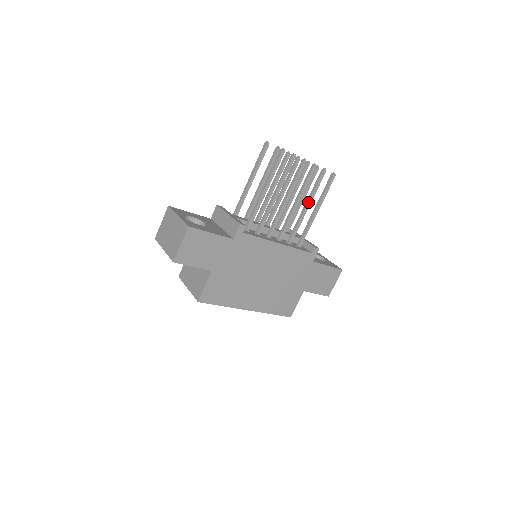
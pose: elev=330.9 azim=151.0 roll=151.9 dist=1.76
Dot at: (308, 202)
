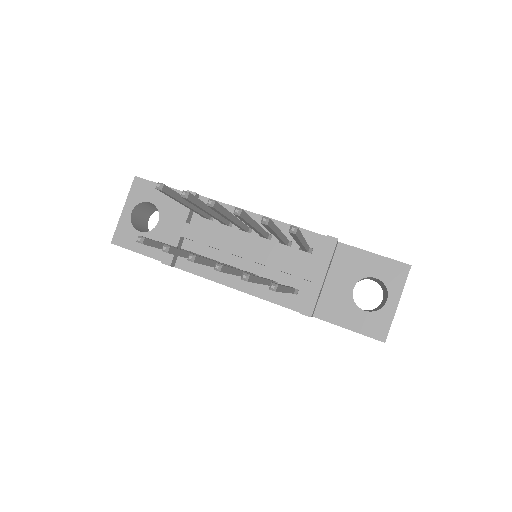
Dot at: occluded
